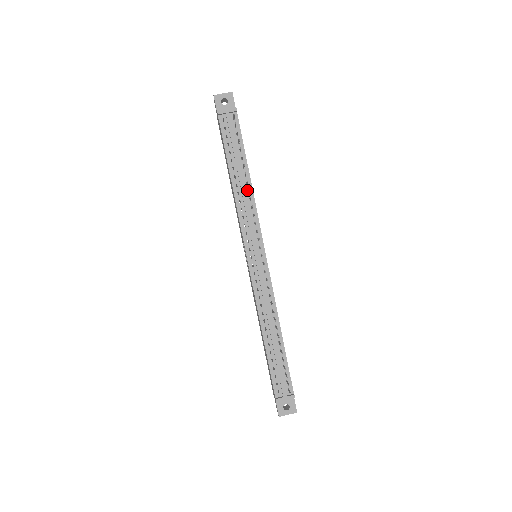
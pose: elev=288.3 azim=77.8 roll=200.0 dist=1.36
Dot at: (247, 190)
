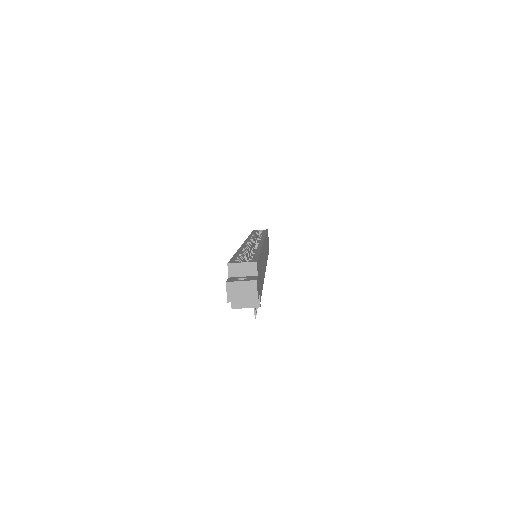
Dot at: occluded
